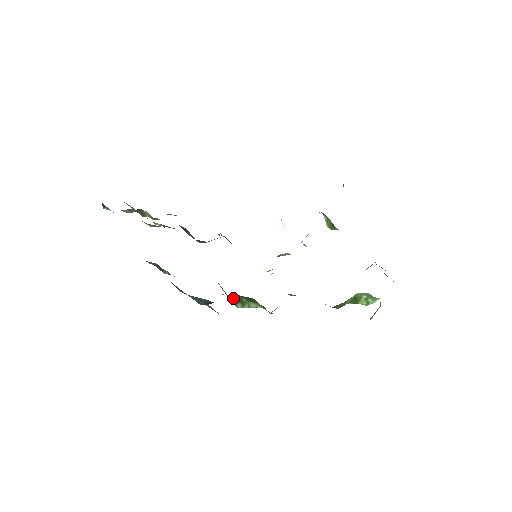
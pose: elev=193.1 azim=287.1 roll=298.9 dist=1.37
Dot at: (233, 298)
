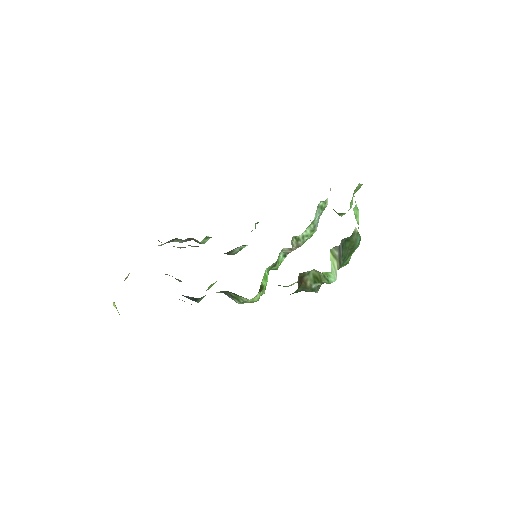
Dot at: (227, 295)
